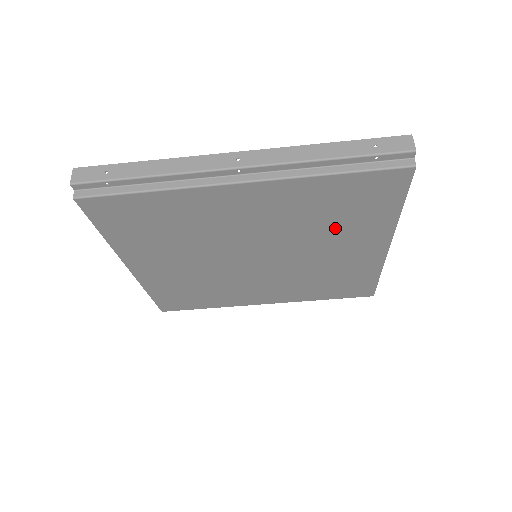
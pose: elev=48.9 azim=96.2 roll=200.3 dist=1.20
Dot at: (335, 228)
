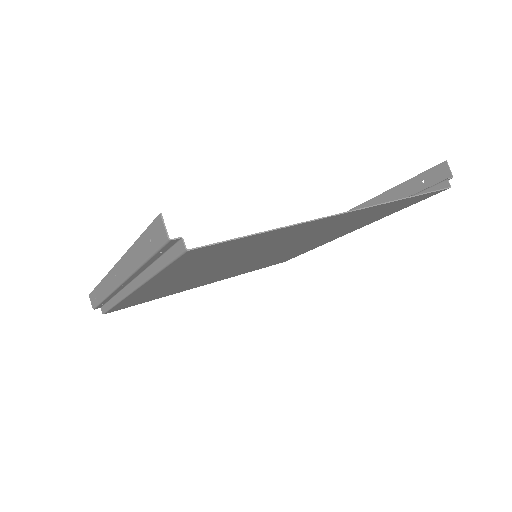
Dot at: (256, 247)
